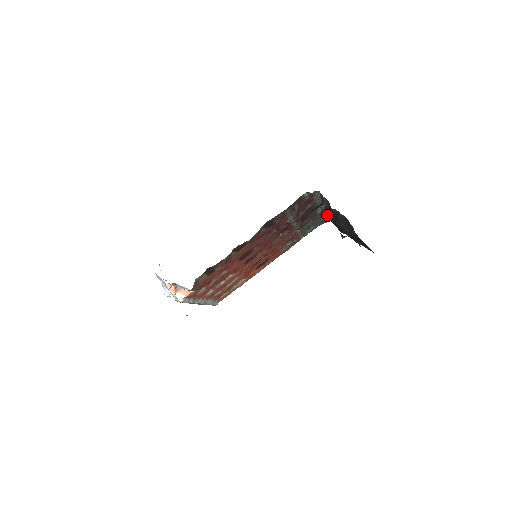
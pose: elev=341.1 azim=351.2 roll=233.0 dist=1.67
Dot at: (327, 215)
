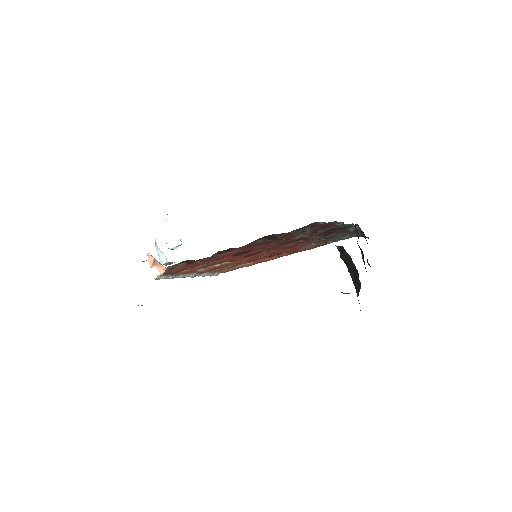
Dot at: occluded
